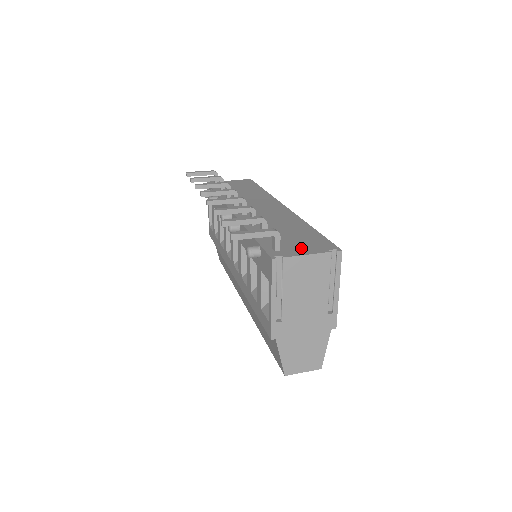
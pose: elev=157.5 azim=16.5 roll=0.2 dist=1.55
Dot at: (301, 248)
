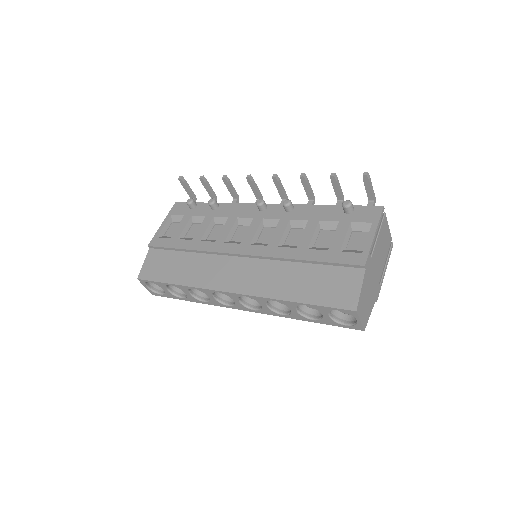
Dot at: occluded
